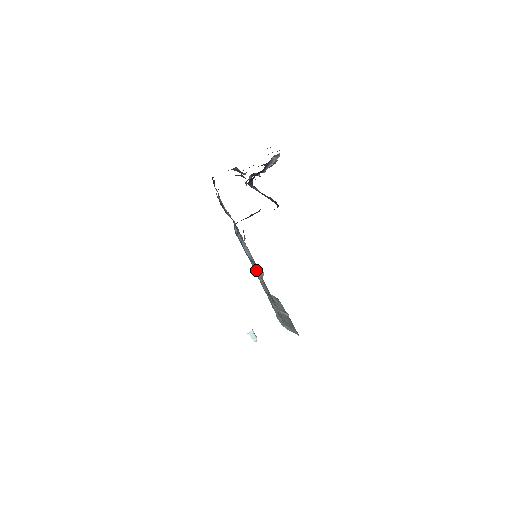
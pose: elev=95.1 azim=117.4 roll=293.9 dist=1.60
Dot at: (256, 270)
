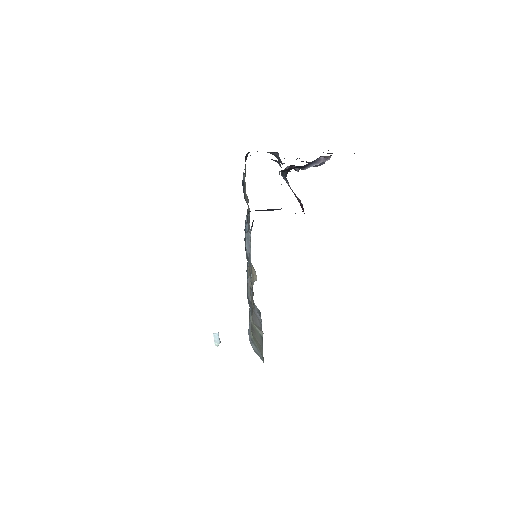
Dot at: occluded
